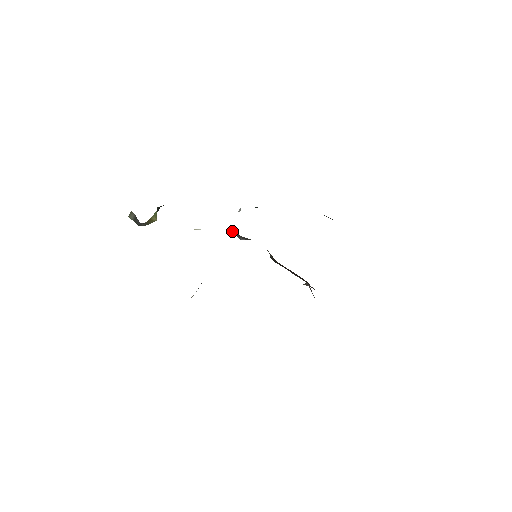
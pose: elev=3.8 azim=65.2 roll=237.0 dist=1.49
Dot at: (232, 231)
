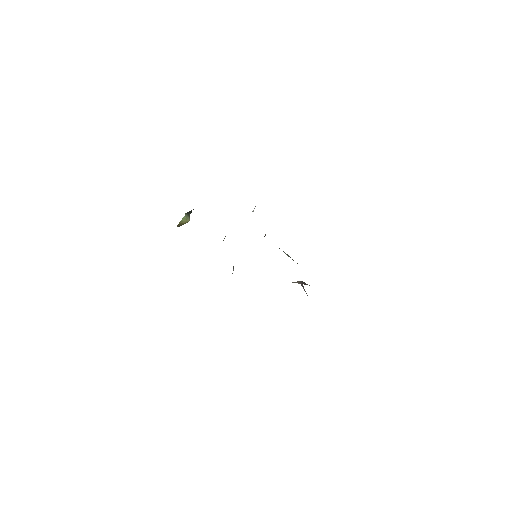
Dot at: occluded
